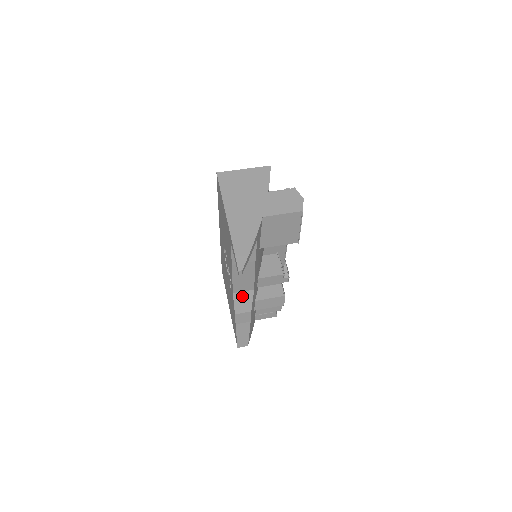
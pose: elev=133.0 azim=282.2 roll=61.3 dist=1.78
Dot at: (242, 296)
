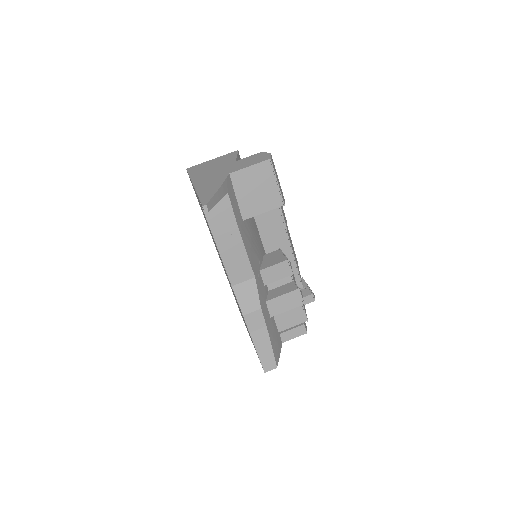
Dot at: (244, 289)
